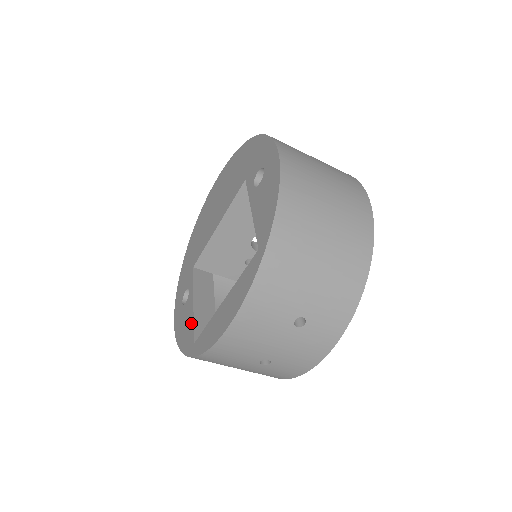
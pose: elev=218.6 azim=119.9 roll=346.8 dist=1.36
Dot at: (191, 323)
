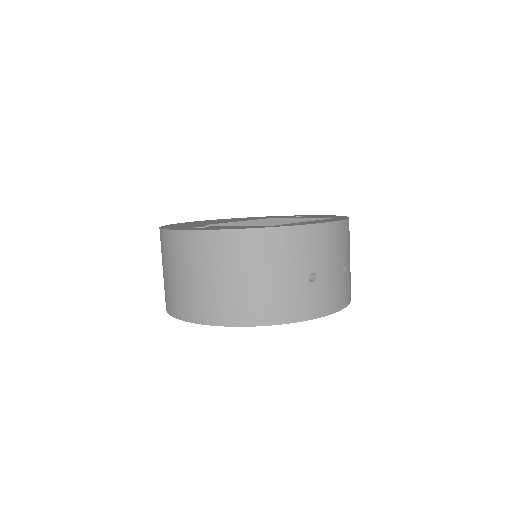
Dot at: (244, 226)
